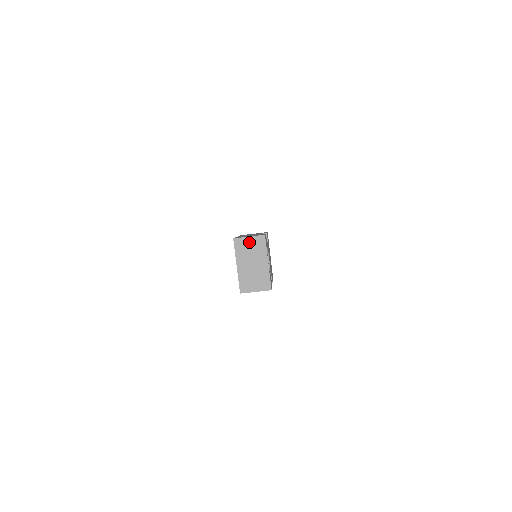
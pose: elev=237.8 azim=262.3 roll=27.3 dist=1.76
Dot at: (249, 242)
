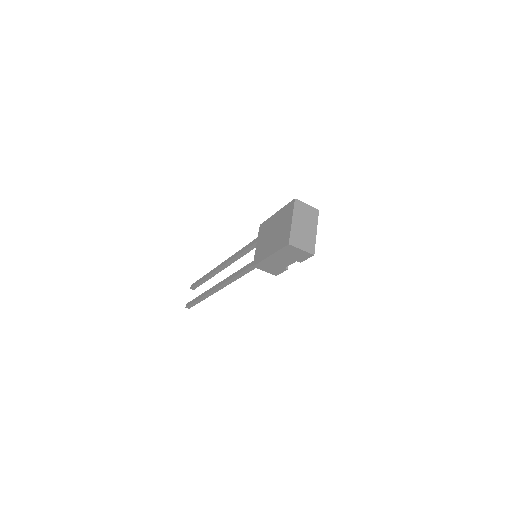
Dot at: (306, 208)
